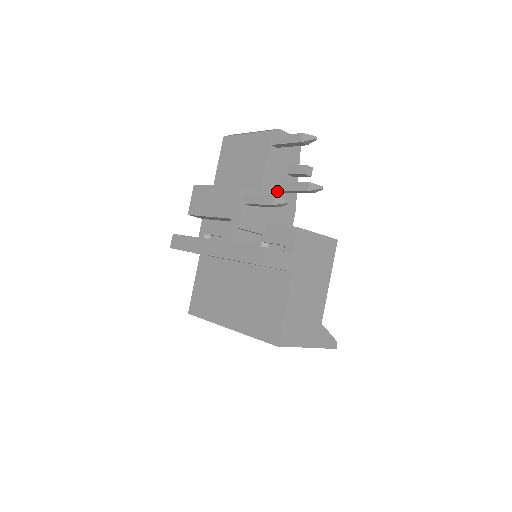
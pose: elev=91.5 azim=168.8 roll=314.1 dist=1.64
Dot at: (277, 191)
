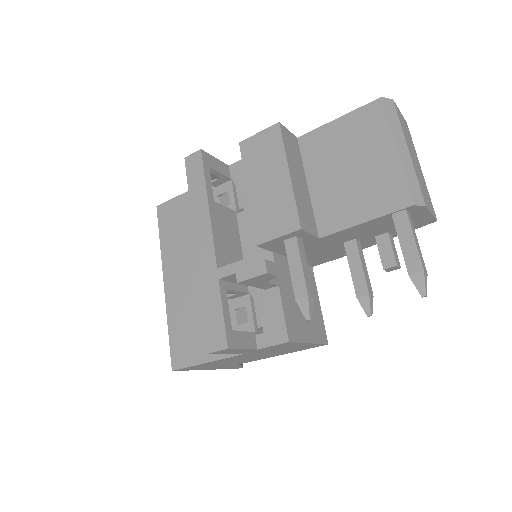
Dot at: (342, 242)
